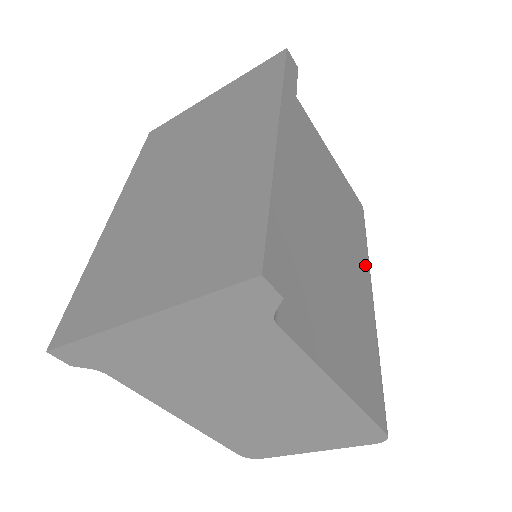
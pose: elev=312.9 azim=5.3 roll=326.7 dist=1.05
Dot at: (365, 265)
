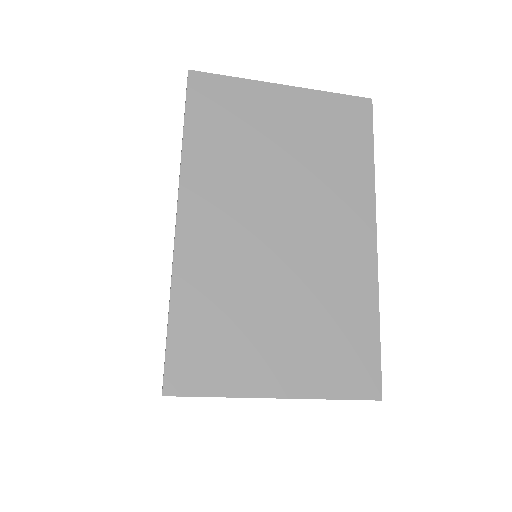
Dot at: occluded
